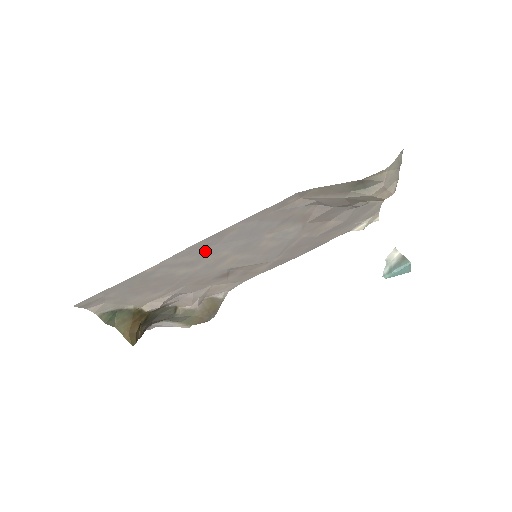
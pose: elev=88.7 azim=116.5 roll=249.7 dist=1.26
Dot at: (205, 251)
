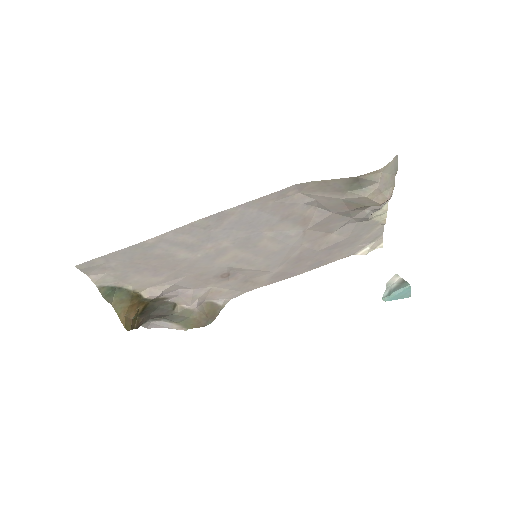
Dot at: (205, 234)
